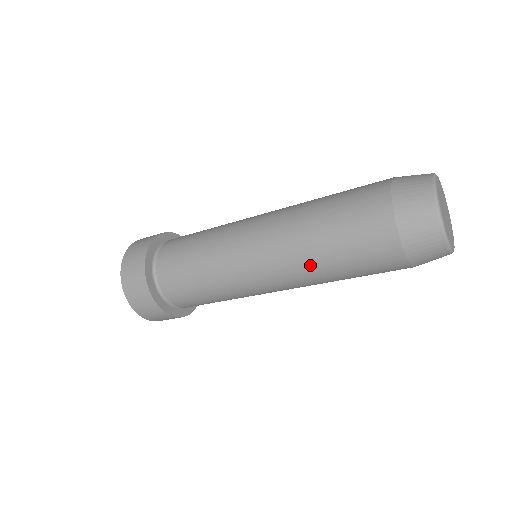
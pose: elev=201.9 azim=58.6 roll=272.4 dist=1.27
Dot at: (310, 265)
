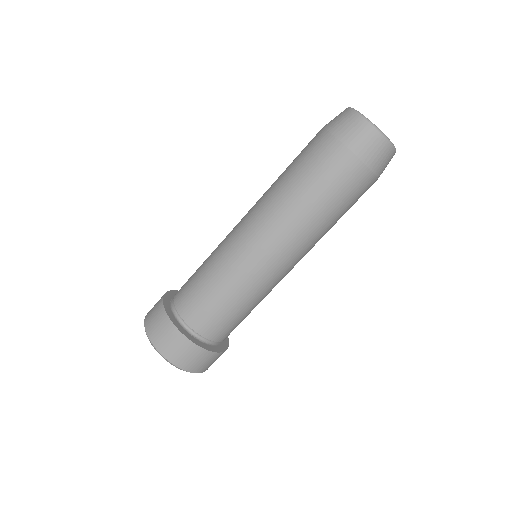
Dot at: (290, 208)
